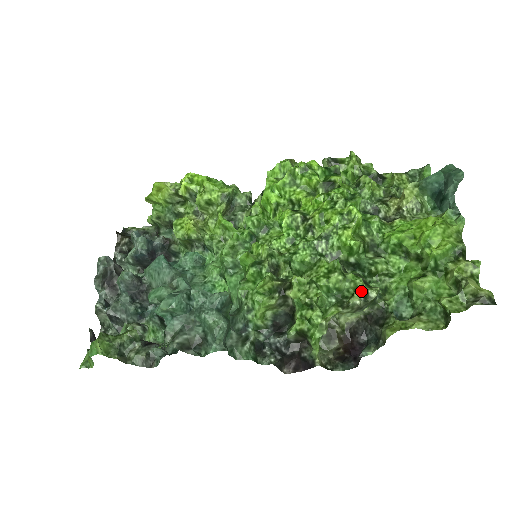
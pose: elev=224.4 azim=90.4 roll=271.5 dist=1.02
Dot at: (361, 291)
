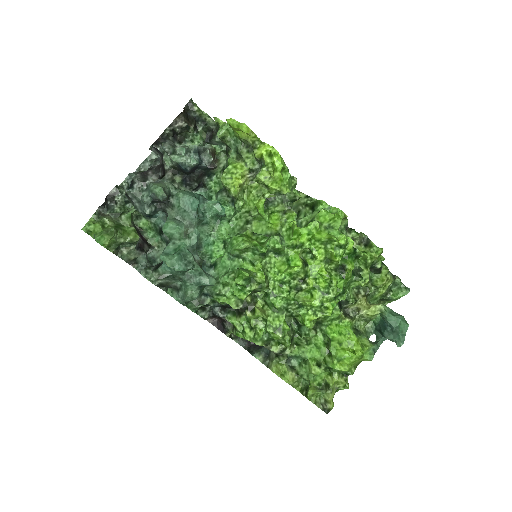
Dot at: (283, 348)
